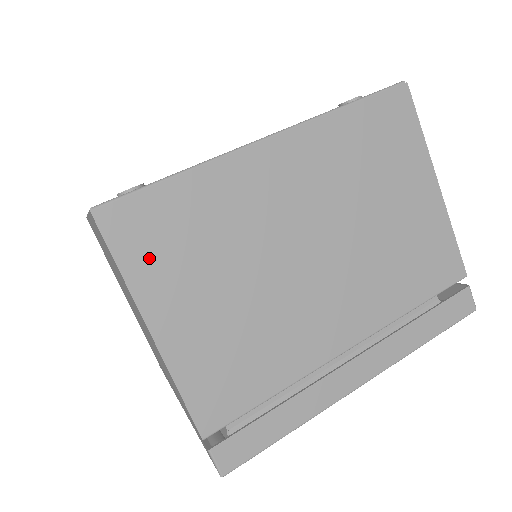
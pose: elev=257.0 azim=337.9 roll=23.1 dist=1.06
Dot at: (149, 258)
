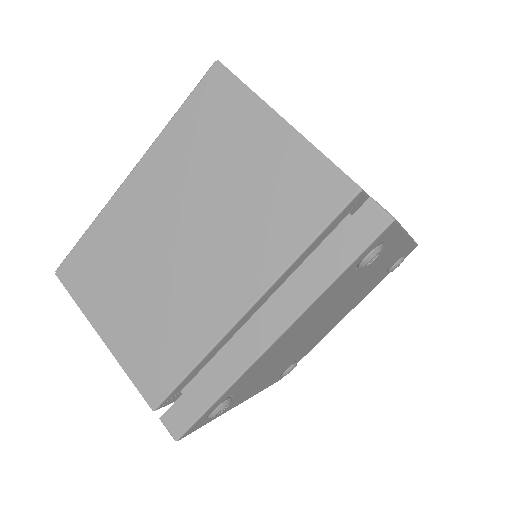
Dot at: (87, 289)
